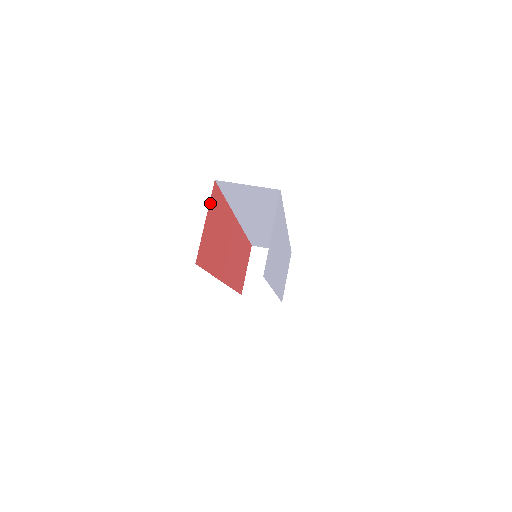
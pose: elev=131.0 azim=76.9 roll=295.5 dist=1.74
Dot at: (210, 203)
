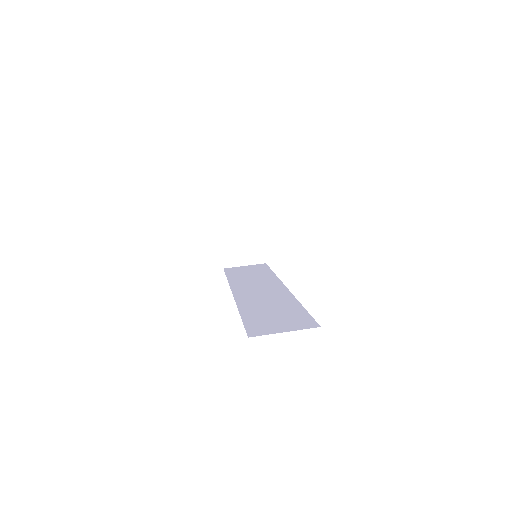
Dot at: occluded
